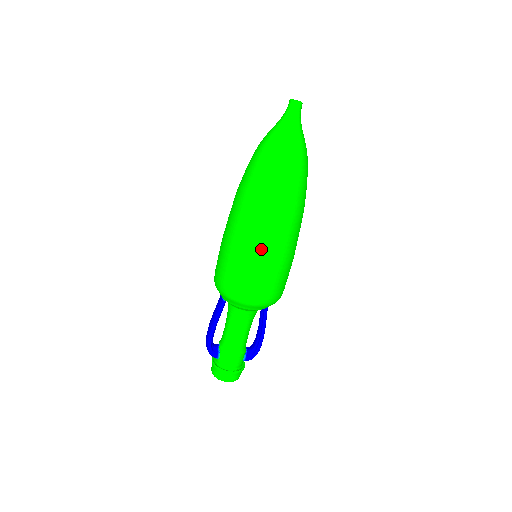
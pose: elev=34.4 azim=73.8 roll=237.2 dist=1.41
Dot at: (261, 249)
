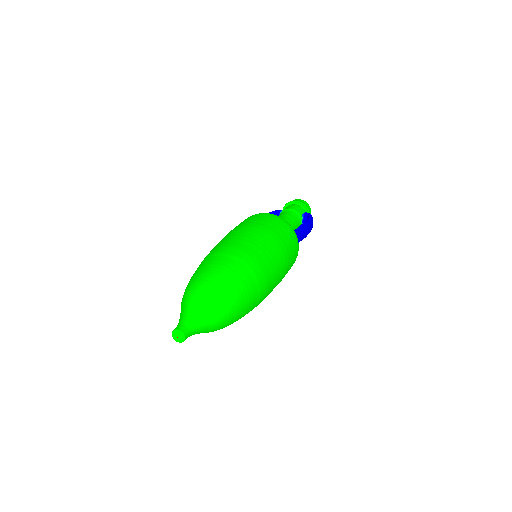
Dot at: occluded
